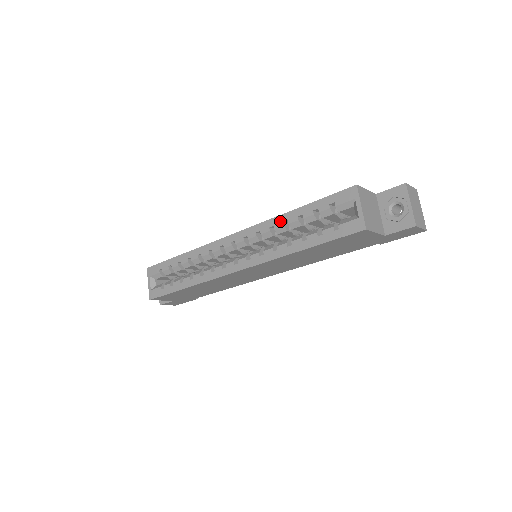
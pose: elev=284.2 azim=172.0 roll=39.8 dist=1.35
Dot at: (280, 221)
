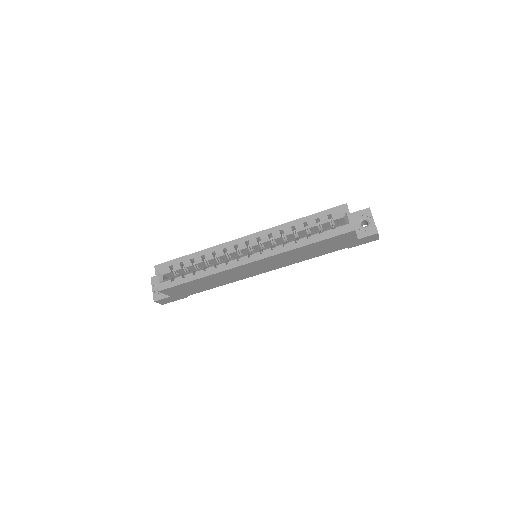
Dot at: (289, 226)
